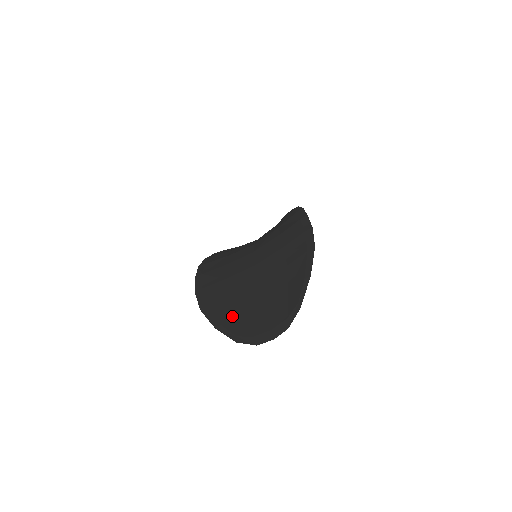
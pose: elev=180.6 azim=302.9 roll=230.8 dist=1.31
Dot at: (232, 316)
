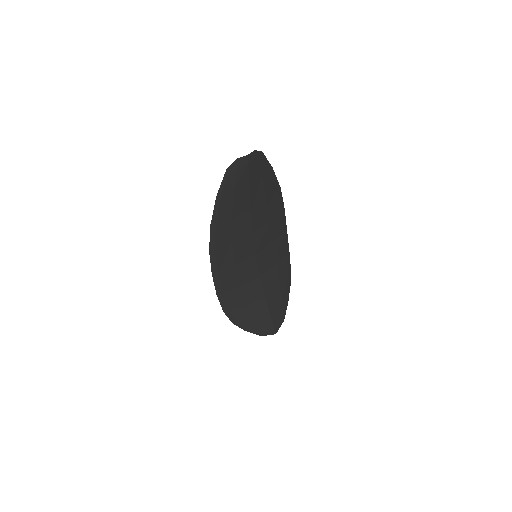
Dot at: (228, 196)
